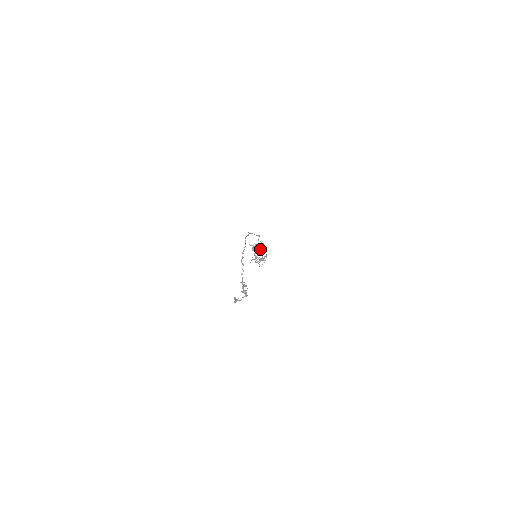
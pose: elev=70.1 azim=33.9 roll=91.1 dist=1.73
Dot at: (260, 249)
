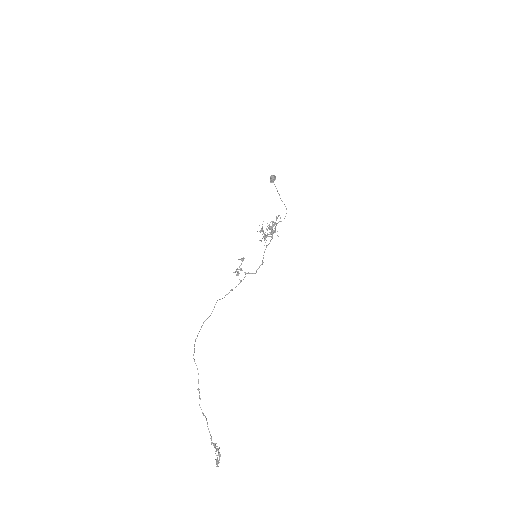
Dot at: (244, 272)
